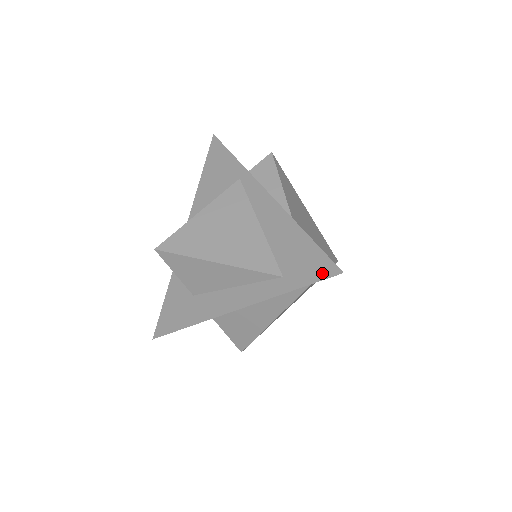
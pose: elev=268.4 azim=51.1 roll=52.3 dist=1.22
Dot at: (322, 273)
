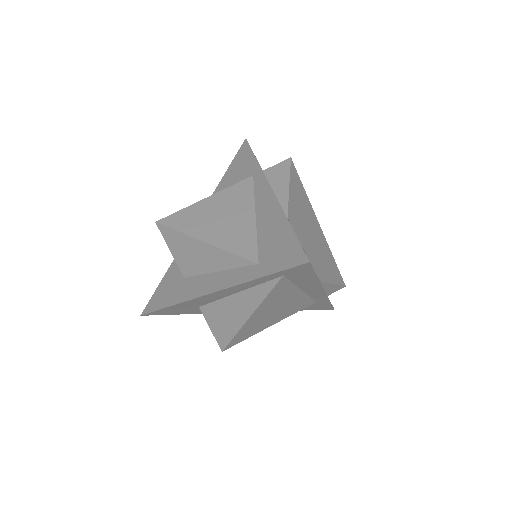
Dot at: (291, 261)
